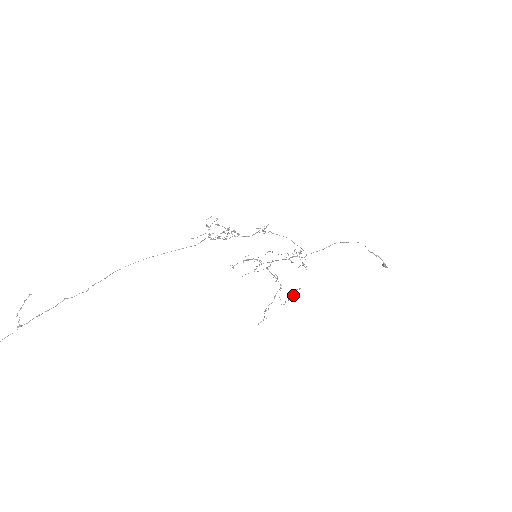
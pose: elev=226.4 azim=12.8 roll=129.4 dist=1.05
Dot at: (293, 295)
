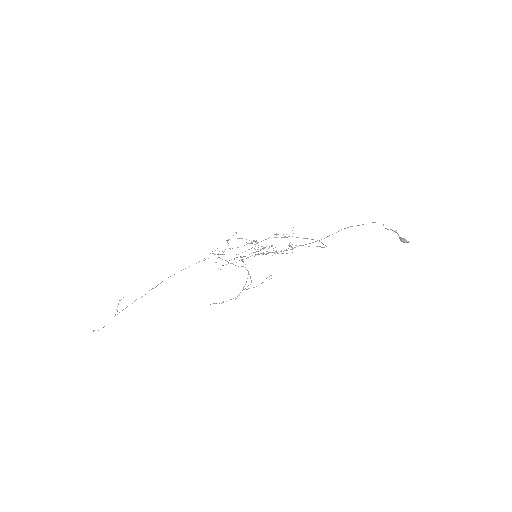
Dot at: (262, 282)
